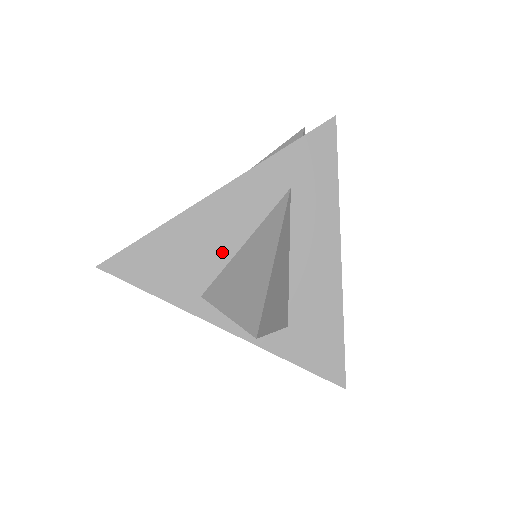
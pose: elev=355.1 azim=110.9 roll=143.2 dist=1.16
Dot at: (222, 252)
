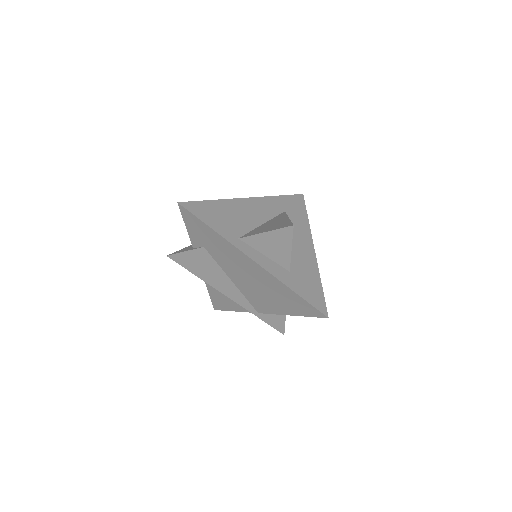
Dot at: (250, 223)
